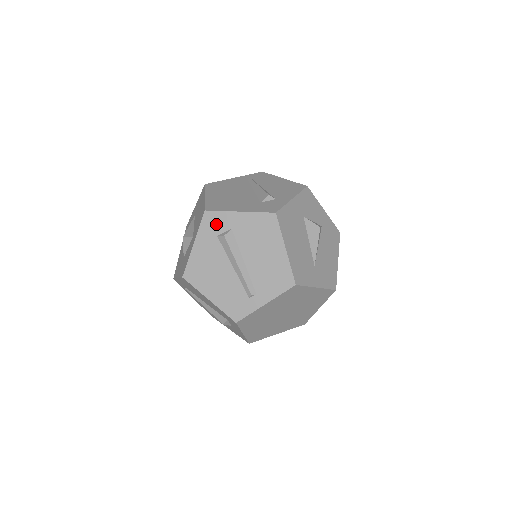
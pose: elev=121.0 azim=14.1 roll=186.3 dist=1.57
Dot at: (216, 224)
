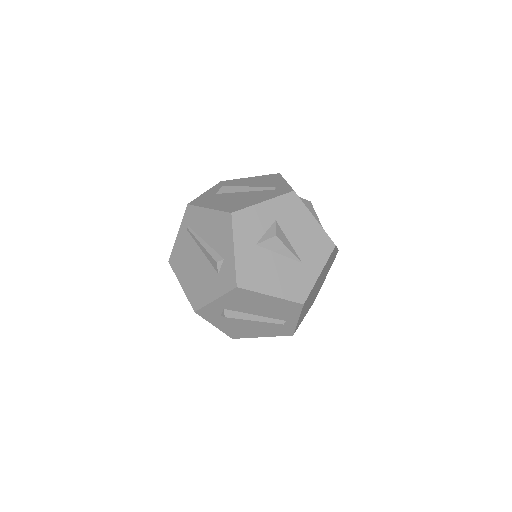
Dot at: (211, 313)
